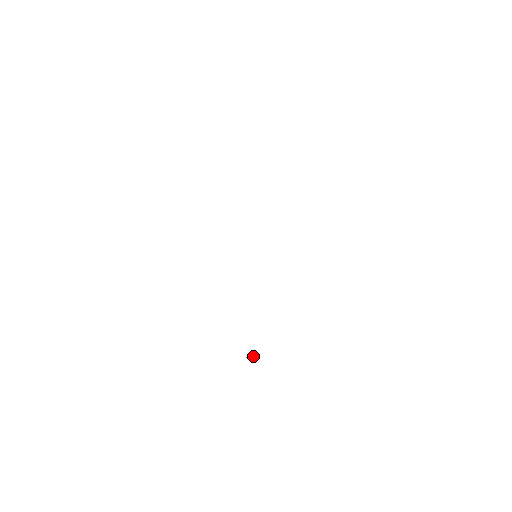
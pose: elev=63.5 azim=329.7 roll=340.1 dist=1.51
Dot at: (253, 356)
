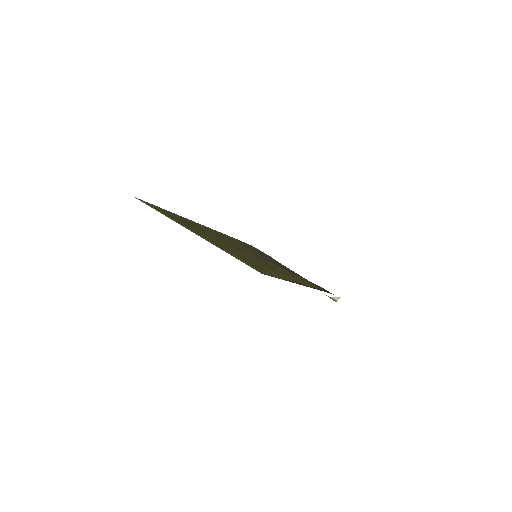
Dot at: (336, 300)
